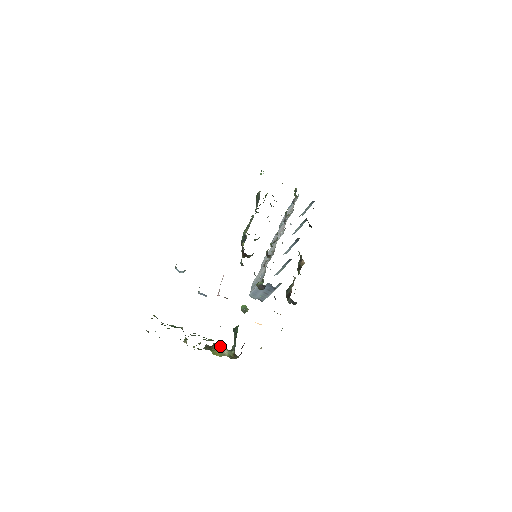
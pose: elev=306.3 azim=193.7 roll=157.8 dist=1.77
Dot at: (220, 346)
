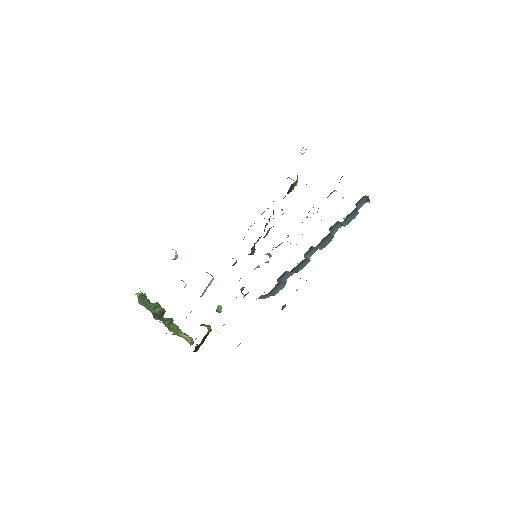
Dot at: (186, 335)
